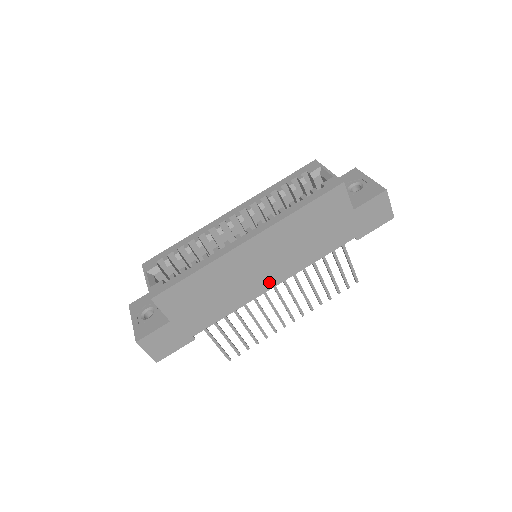
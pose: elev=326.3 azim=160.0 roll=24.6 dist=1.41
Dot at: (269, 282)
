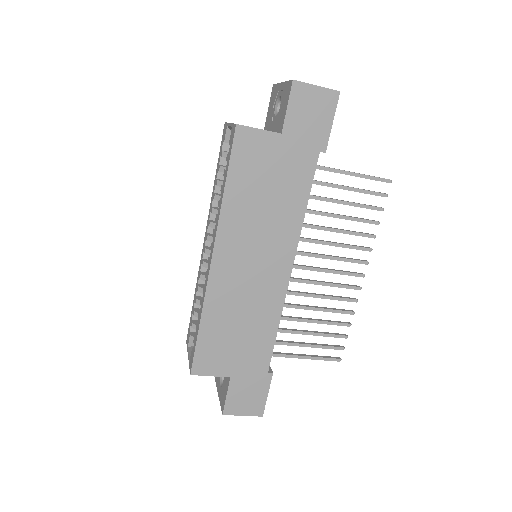
Dot at: (281, 271)
